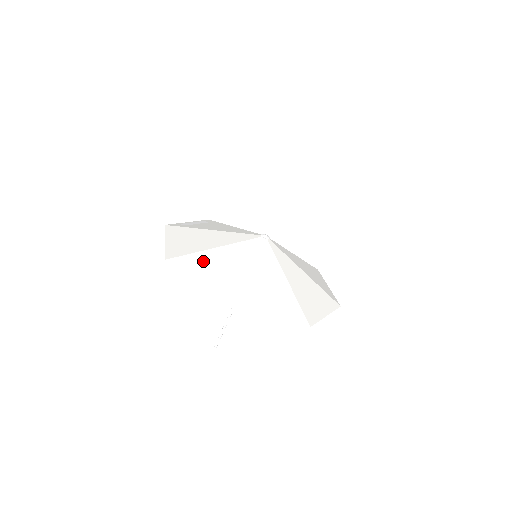
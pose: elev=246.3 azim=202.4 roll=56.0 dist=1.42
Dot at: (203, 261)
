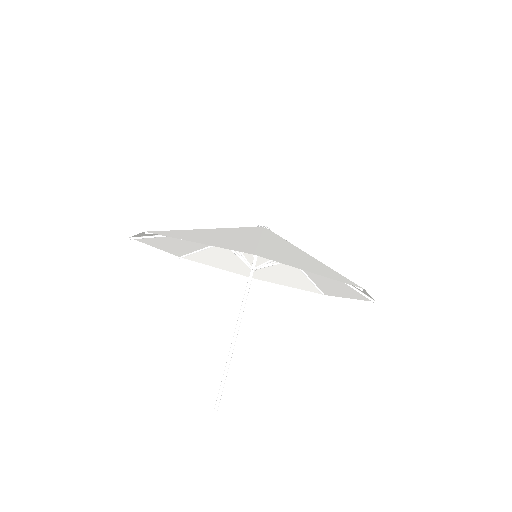
Dot at: occluded
